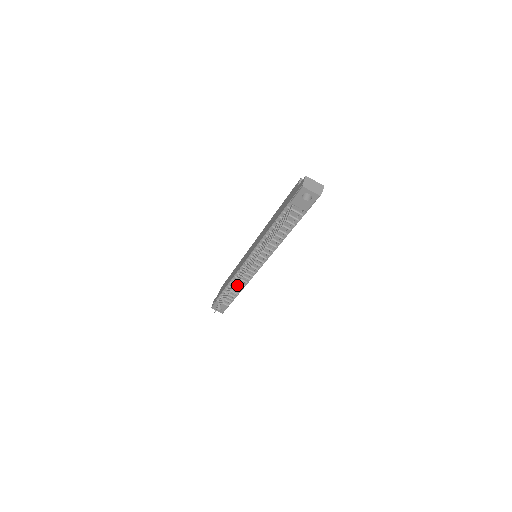
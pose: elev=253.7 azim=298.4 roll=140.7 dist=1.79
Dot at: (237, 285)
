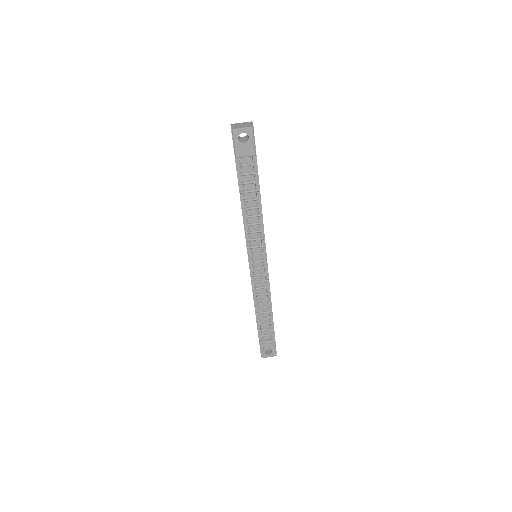
Dot at: (263, 305)
